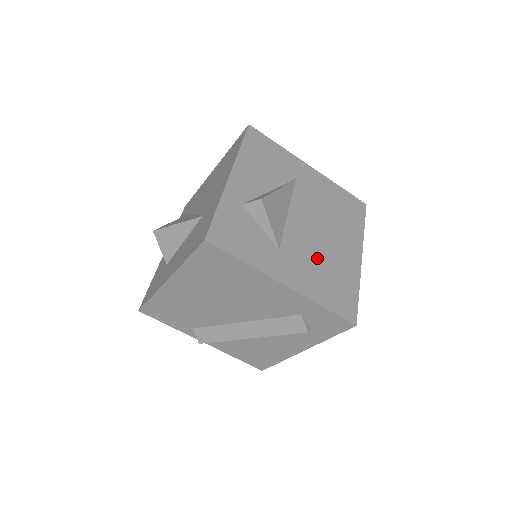
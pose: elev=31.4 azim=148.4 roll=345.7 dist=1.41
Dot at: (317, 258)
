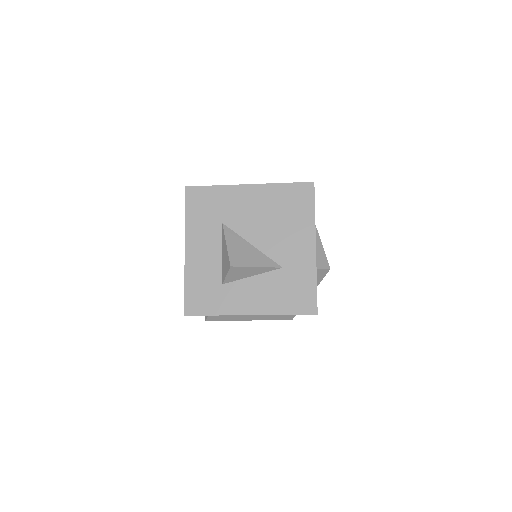
Dot at: occluded
